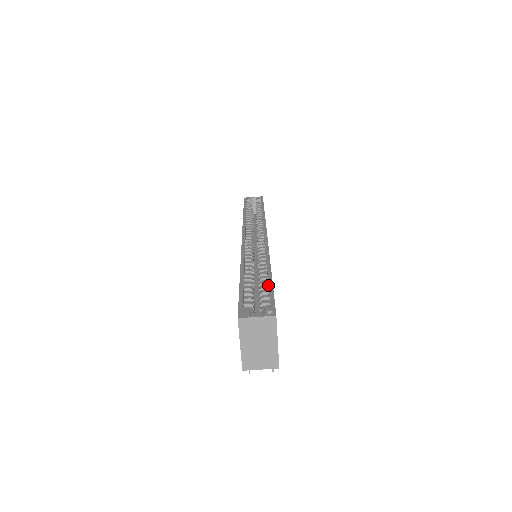
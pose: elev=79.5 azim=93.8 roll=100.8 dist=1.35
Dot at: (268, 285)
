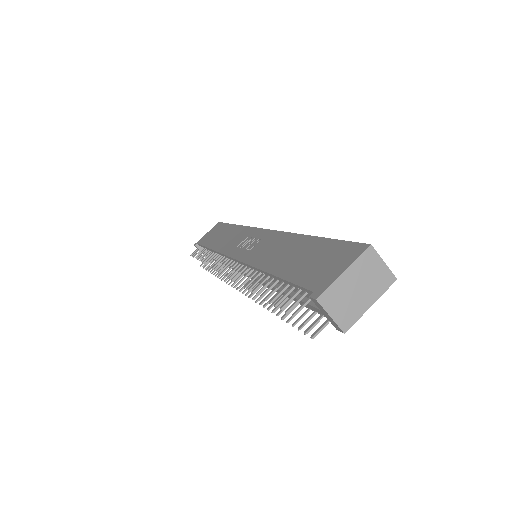
Dot at: occluded
